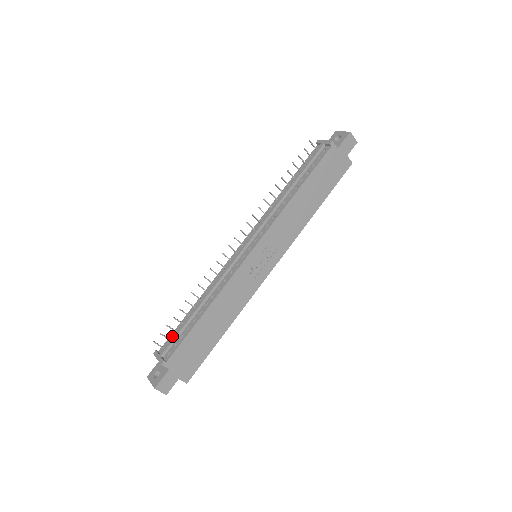
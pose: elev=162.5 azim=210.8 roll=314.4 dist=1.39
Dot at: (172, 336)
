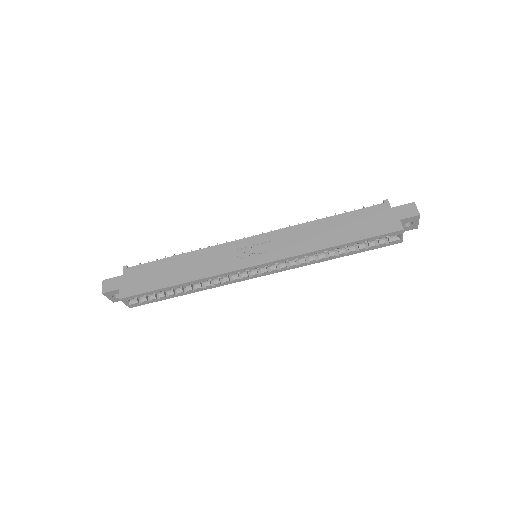
Dot at: occluded
